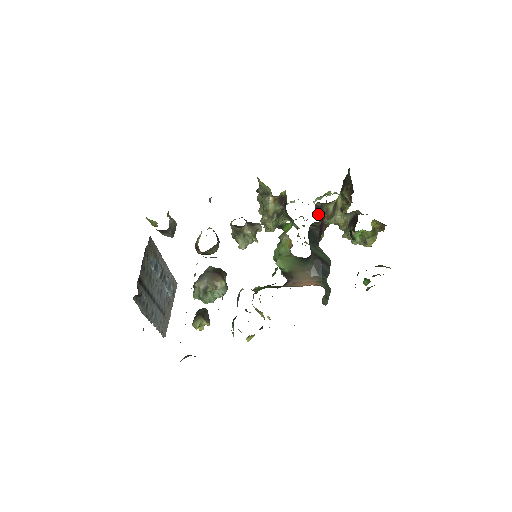
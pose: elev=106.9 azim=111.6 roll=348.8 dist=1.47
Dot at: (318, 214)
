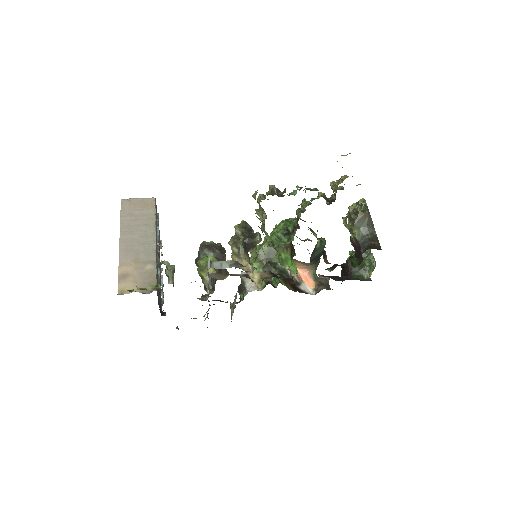
Dot at: (324, 250)
